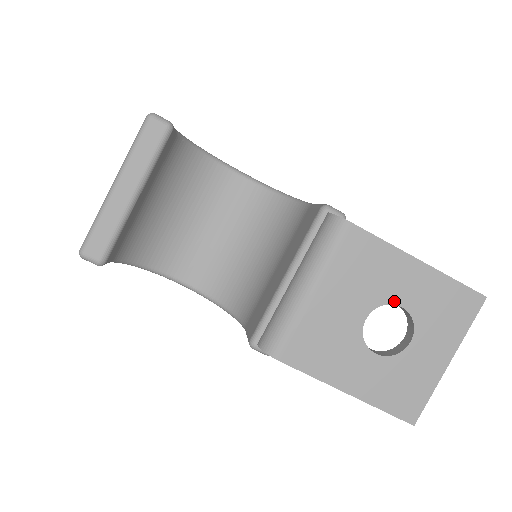
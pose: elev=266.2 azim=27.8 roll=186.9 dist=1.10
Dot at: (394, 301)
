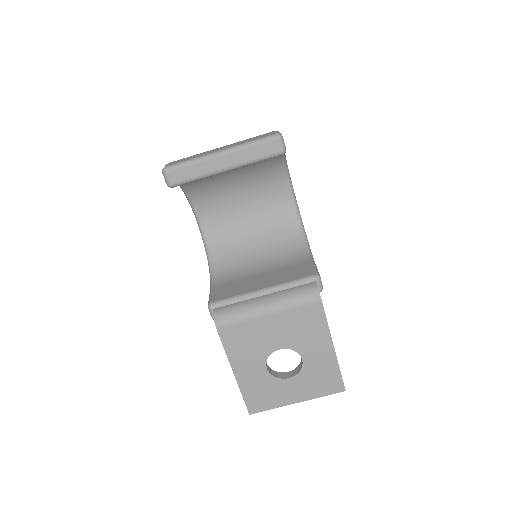
Dot at: (302, 354)
